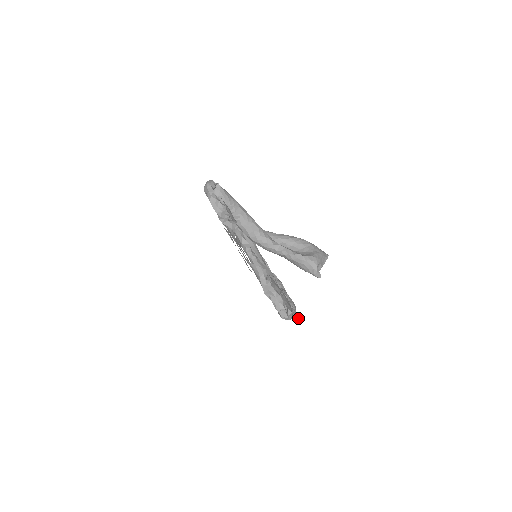
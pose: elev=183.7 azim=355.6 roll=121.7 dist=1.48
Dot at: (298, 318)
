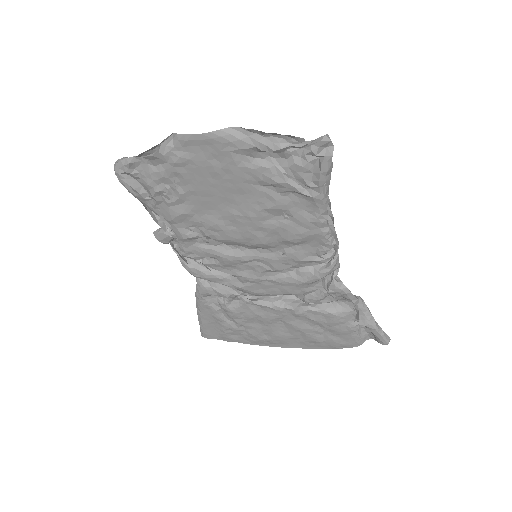
Dot at: (387, 335)
